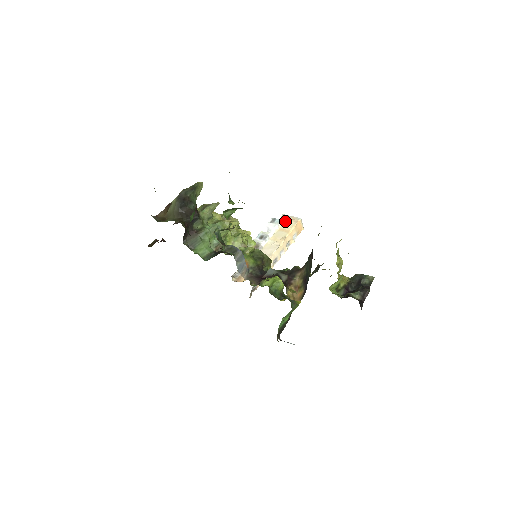
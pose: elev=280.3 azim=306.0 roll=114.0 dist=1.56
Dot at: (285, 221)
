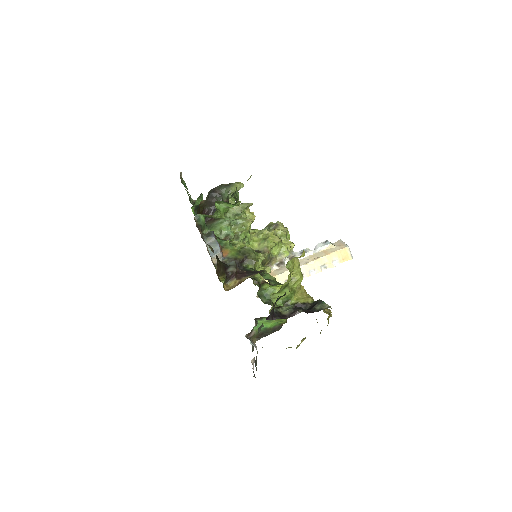
Dot at: (334, 245)
